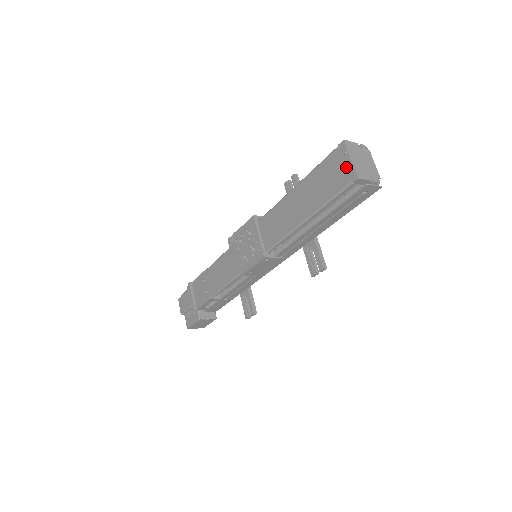
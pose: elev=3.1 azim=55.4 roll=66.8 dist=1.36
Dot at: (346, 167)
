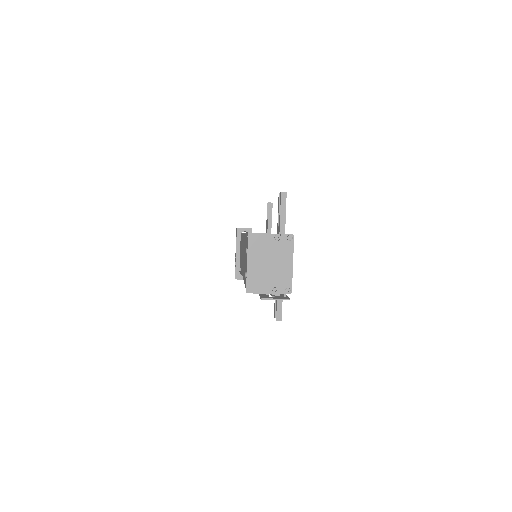
Dot at: (246, 268)
